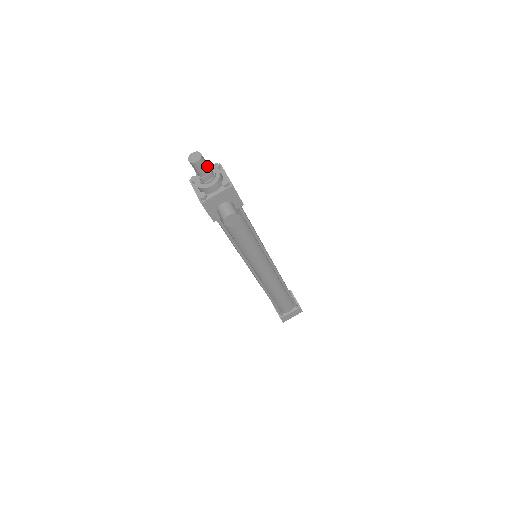
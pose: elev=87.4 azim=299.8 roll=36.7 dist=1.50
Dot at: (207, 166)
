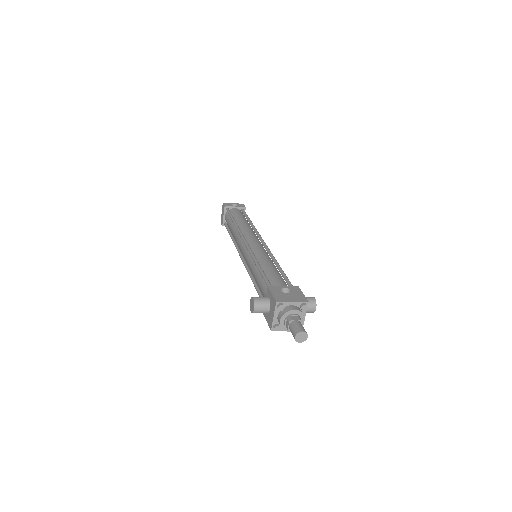
Dot at: (301, 325)
